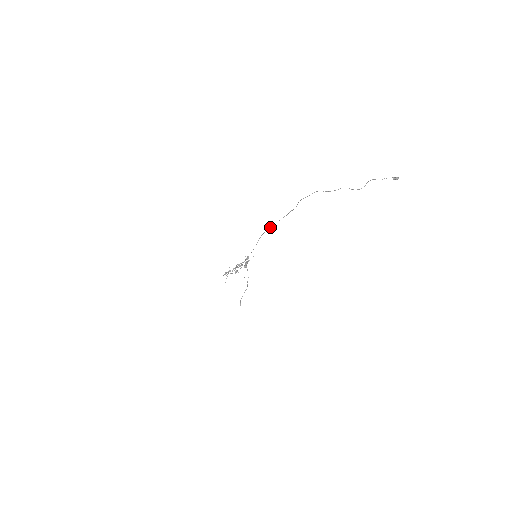
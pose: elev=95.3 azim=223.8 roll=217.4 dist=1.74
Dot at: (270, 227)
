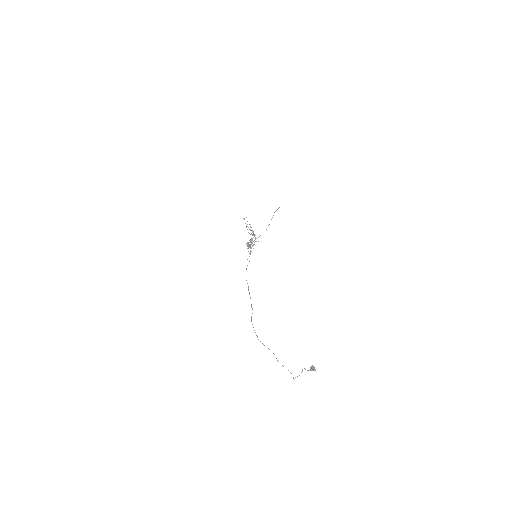
Dot at: occluded
